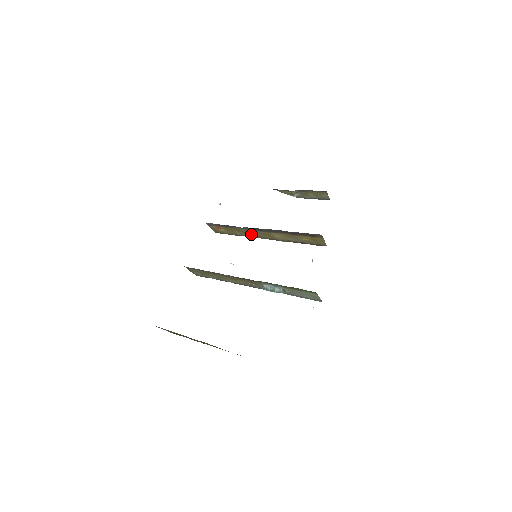
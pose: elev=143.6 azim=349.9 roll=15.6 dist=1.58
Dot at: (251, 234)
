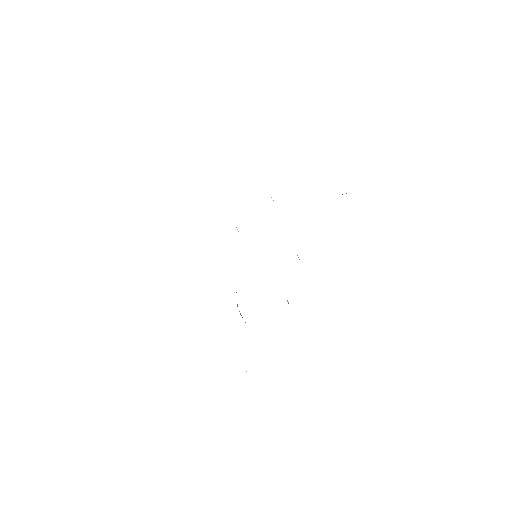
Dot at: occluded
